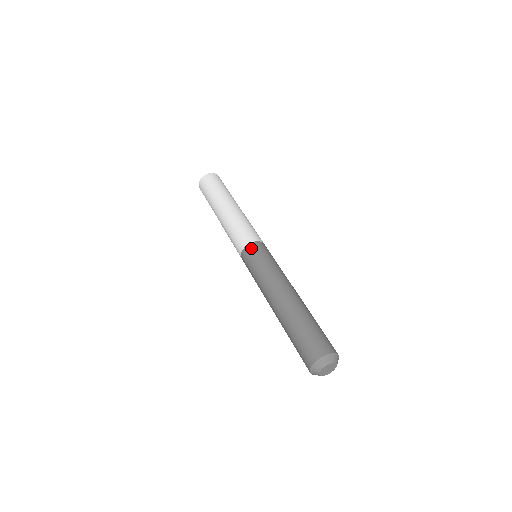
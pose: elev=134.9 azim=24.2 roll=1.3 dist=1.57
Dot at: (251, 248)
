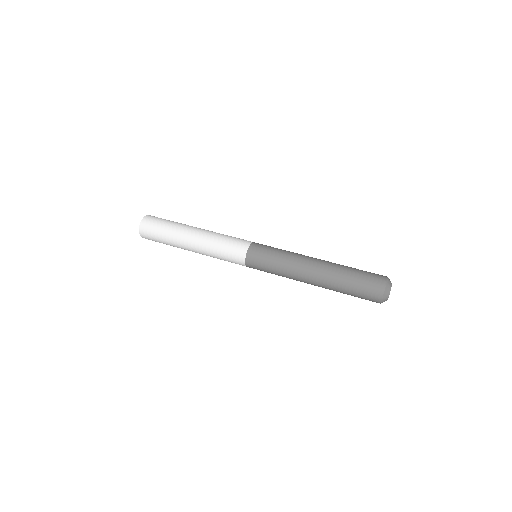
Dot at: (251, 261)
